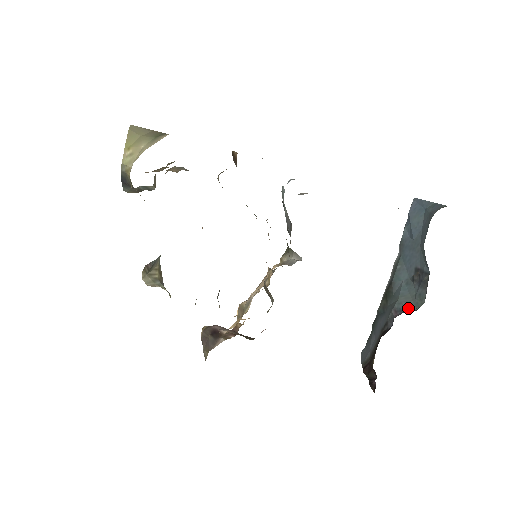
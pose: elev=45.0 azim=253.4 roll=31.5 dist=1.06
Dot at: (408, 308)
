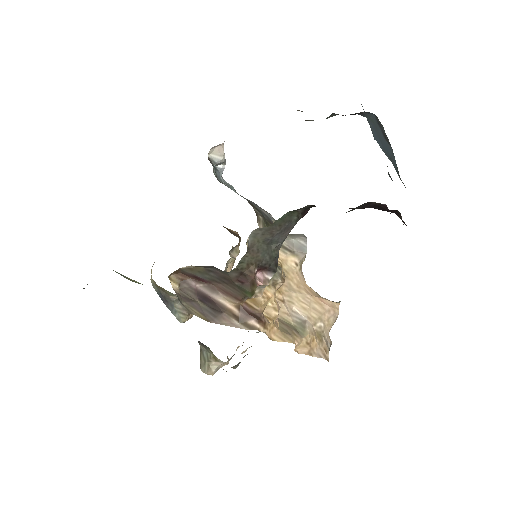
Dot at: occluded
